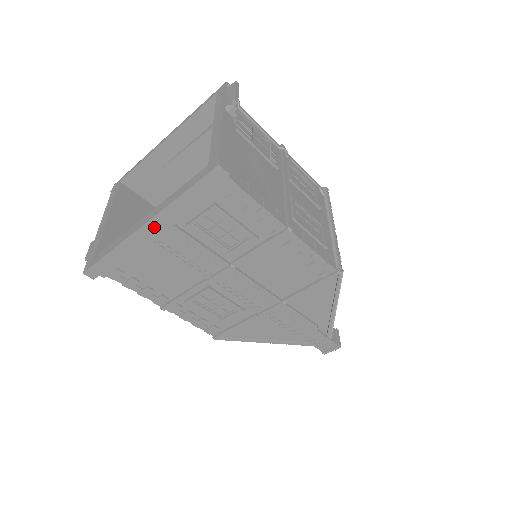
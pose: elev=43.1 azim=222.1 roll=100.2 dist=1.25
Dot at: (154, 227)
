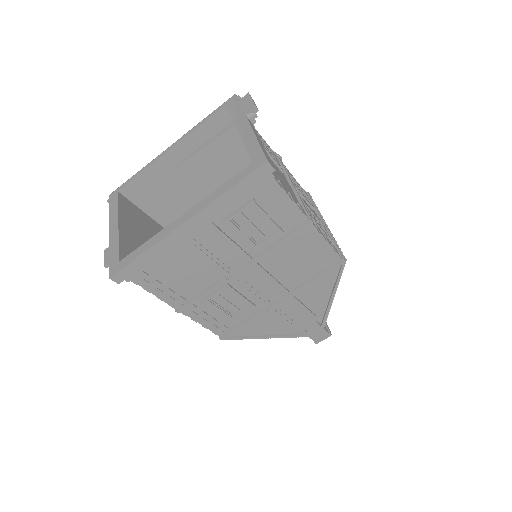
Dot at: (194, 224)
